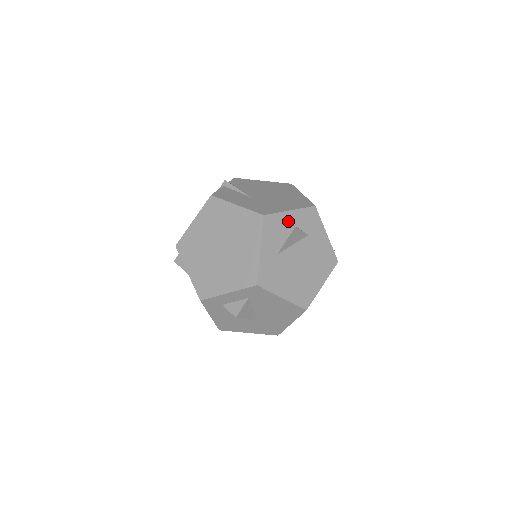
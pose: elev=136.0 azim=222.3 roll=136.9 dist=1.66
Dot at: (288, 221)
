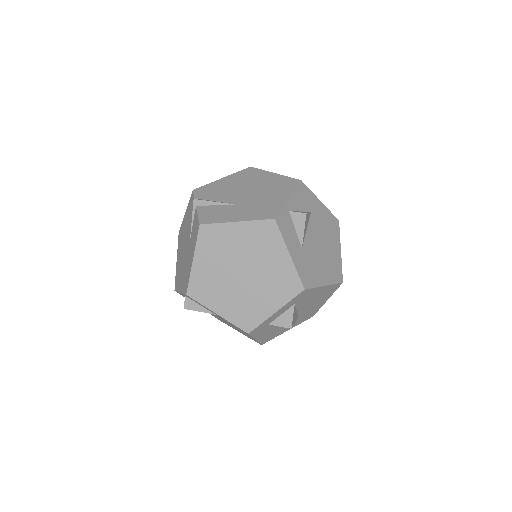
Dot at: (292, 210)
